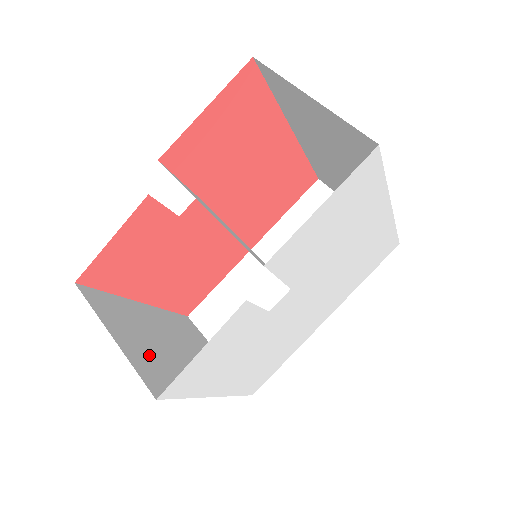
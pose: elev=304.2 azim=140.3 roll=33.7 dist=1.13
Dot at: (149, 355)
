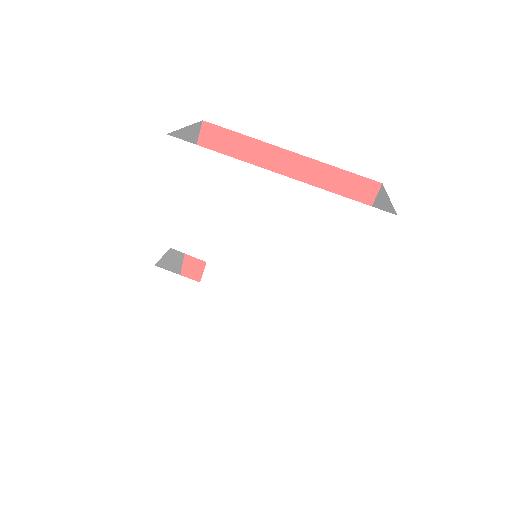
Dot at: occluded
